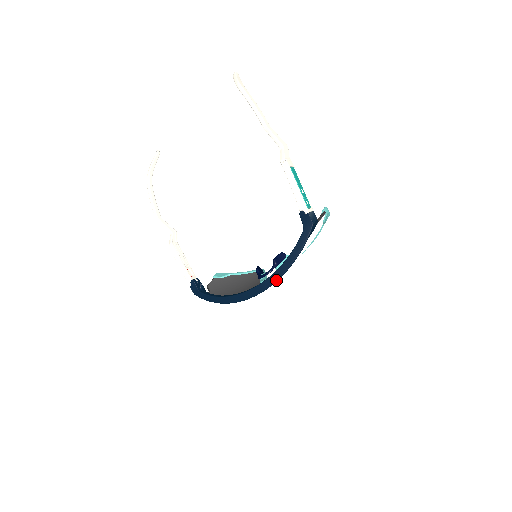
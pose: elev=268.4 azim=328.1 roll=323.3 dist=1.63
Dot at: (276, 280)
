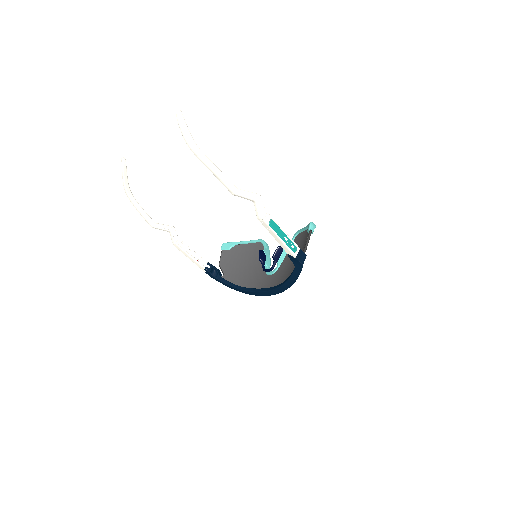
Dot at: (280, 292)
